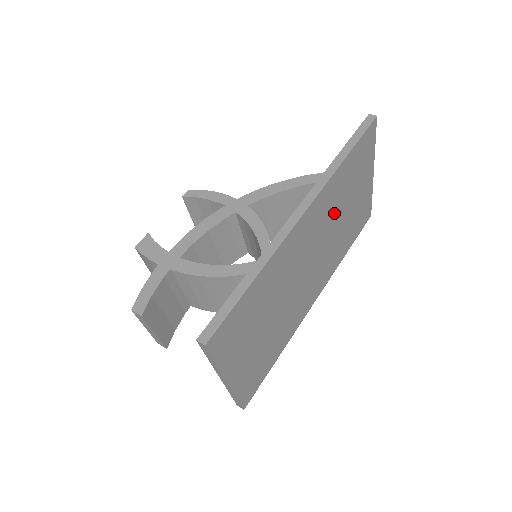
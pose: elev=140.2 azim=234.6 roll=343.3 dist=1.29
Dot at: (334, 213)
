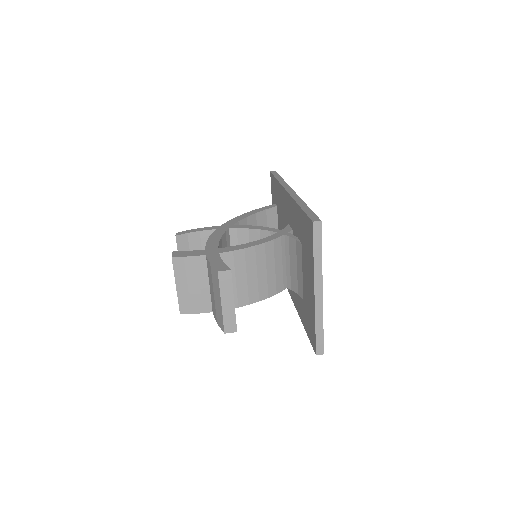
Dot at: occluded
